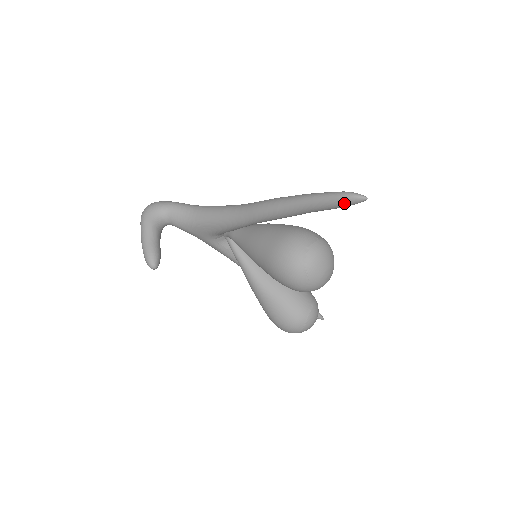
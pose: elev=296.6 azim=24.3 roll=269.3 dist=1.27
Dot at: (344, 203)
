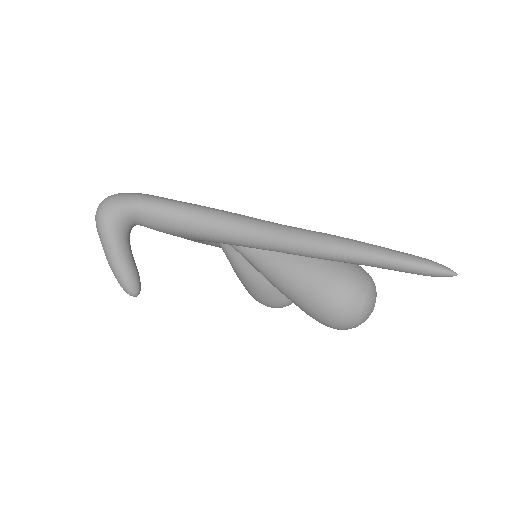
Dot at: occluded
